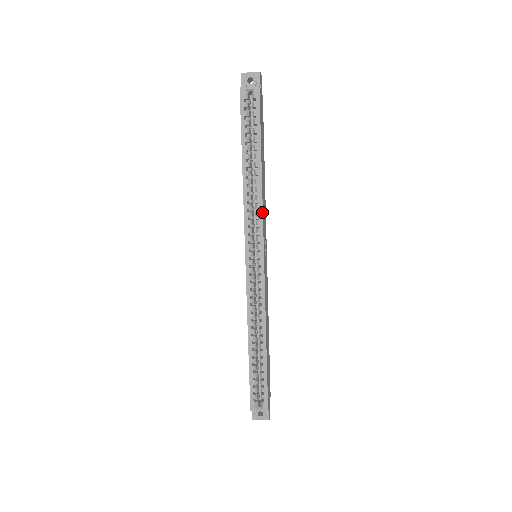
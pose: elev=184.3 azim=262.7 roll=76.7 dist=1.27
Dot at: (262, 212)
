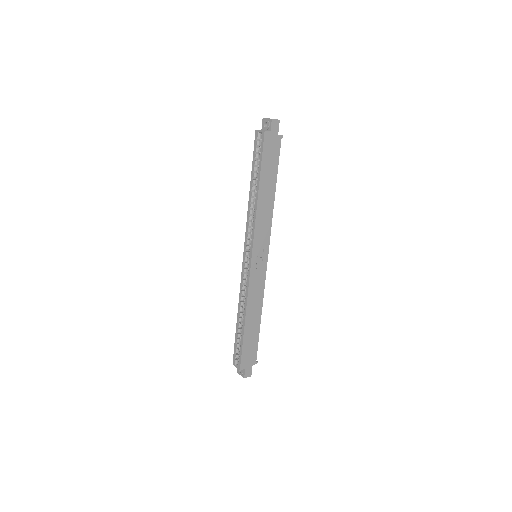
Dot at: (255, 224)
